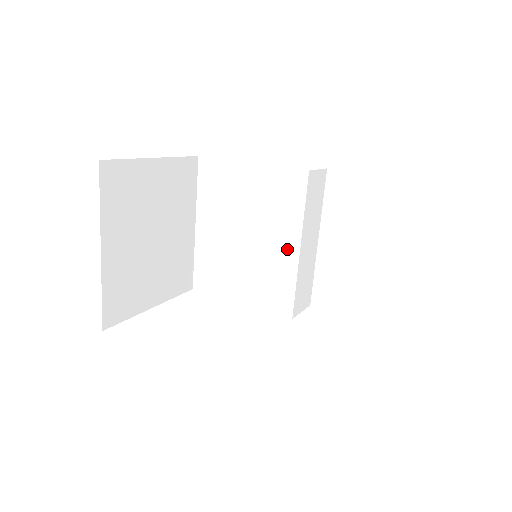
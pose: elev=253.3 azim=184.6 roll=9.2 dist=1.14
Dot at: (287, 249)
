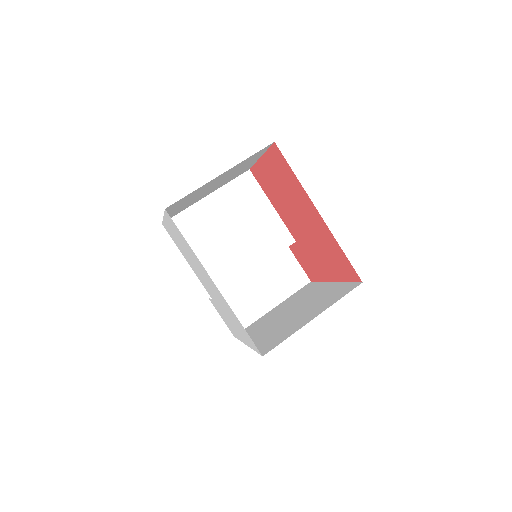
Dot at: (248, 263)
